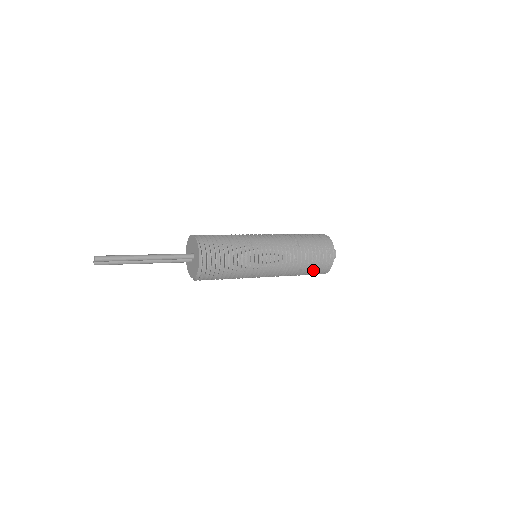
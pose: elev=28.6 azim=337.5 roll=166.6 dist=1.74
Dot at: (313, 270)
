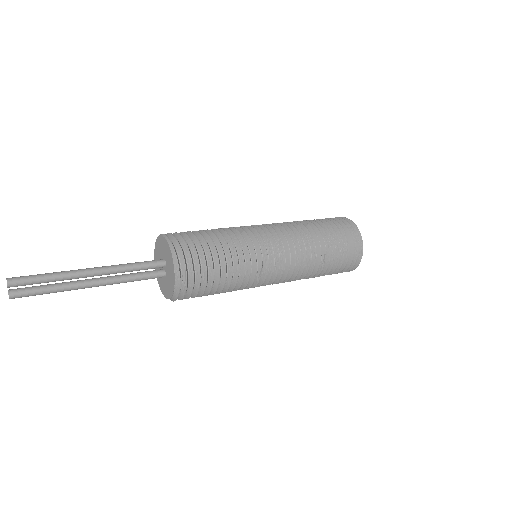
Dot at: (341, 253)
